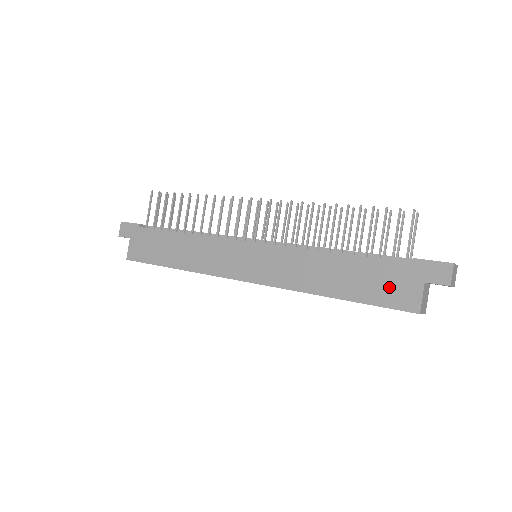
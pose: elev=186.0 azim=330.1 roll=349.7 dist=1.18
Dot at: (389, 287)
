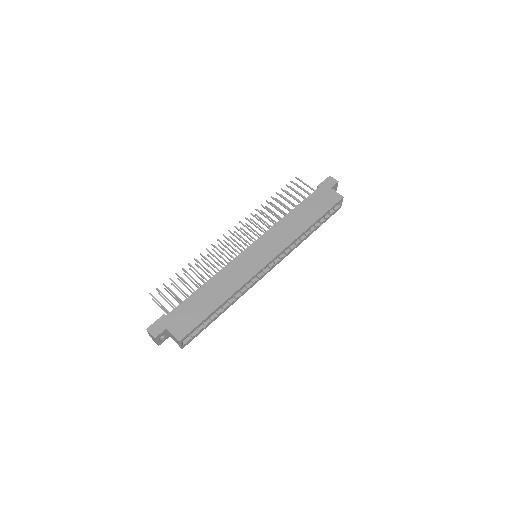
Dot at: (324, 201)
